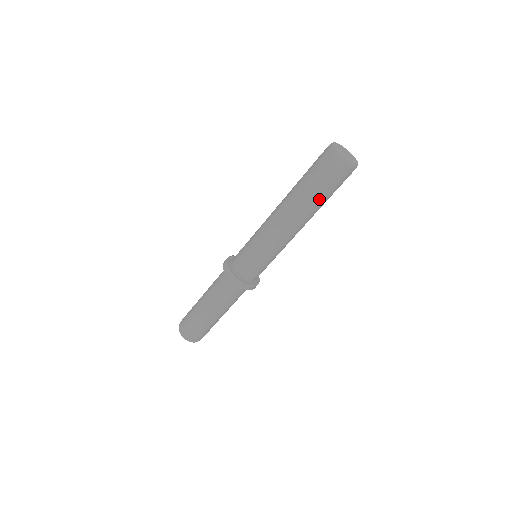
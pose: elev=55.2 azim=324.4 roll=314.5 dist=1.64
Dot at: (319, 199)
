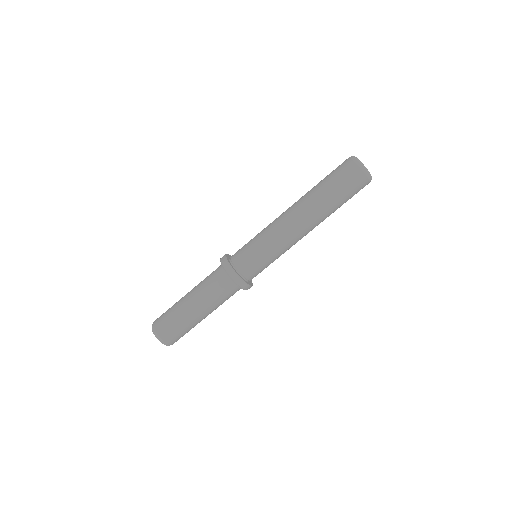
Dot at: (330, 199)
